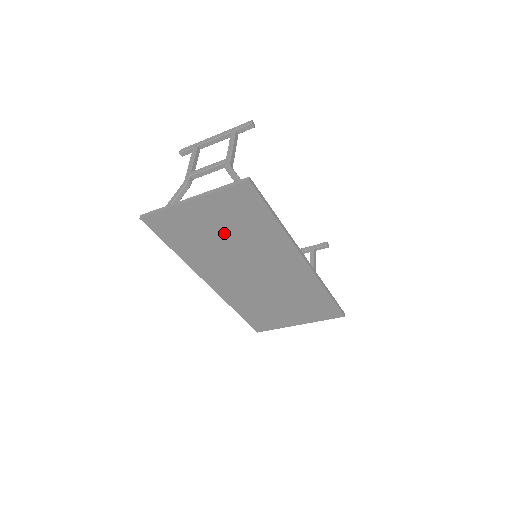
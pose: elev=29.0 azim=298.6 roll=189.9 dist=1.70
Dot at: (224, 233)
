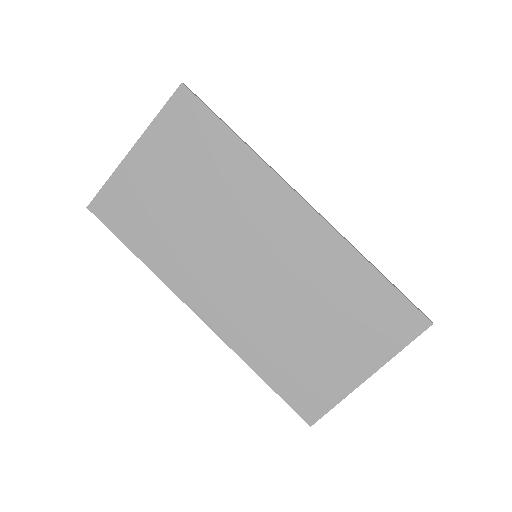
Dot at: (184, 192)
